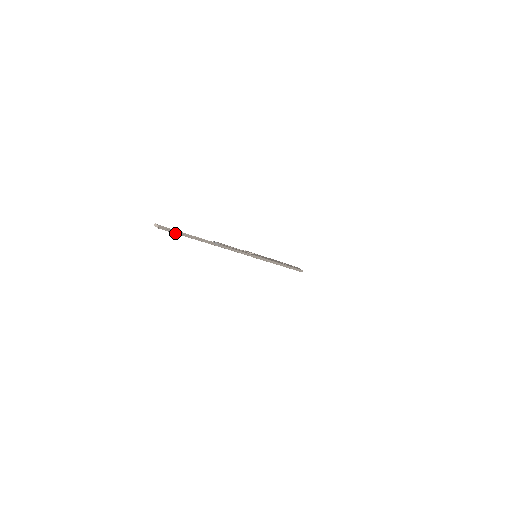
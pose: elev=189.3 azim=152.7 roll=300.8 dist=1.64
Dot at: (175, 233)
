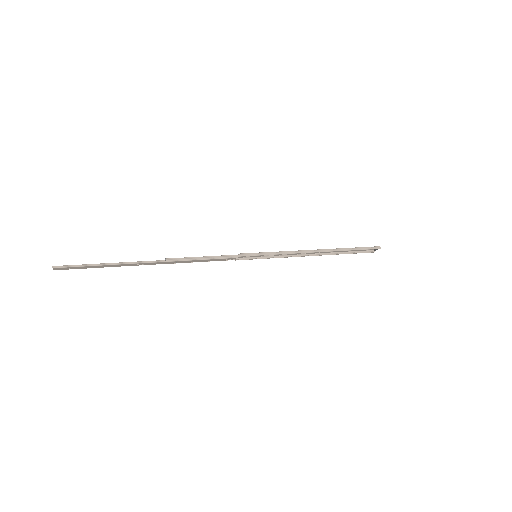
Dot at: (82, 266)
